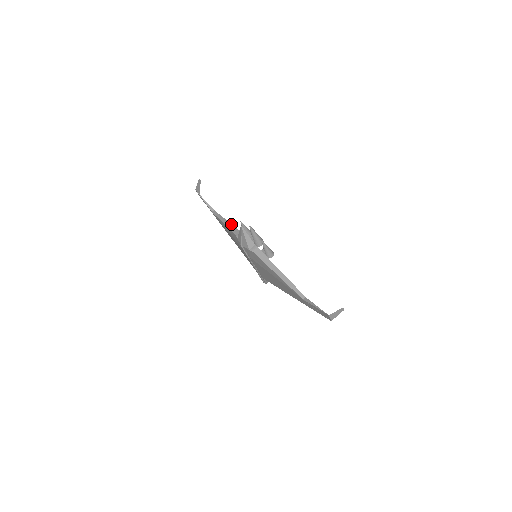
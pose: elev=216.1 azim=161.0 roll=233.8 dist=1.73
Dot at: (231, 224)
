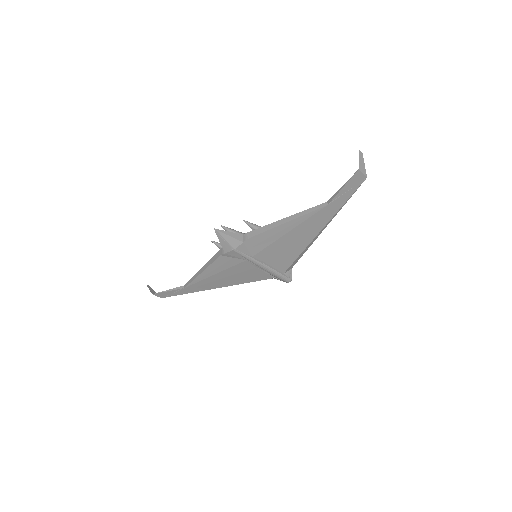
Dot at: (208, 261)
